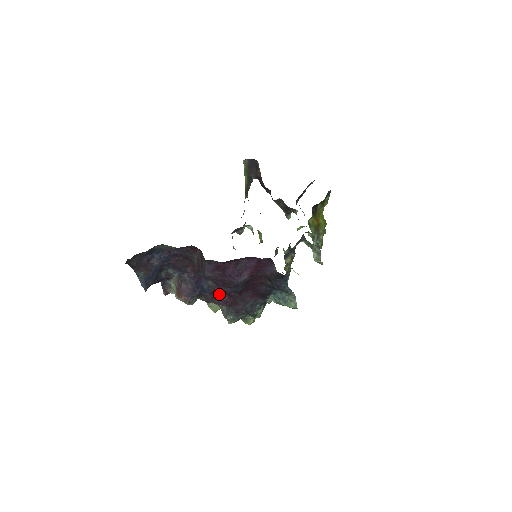
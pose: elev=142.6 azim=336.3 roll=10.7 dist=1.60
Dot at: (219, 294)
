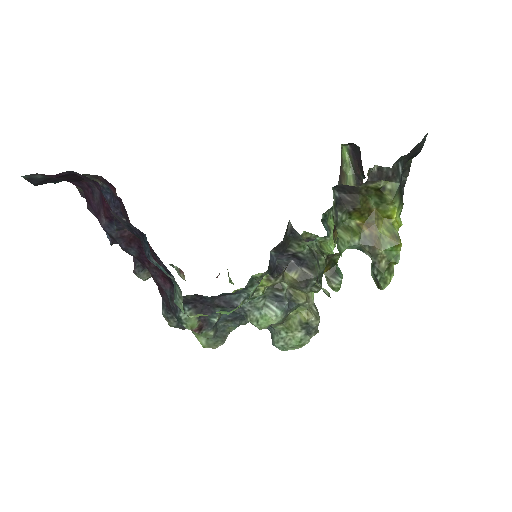
Dot at: occluded
